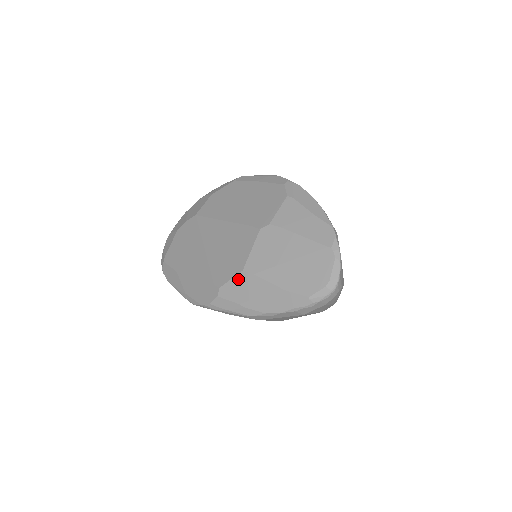
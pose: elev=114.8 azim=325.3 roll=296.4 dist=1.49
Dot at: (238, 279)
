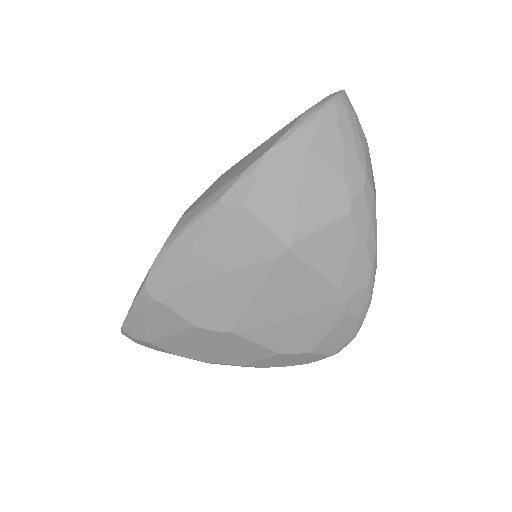
Dot at: (211, 186)
